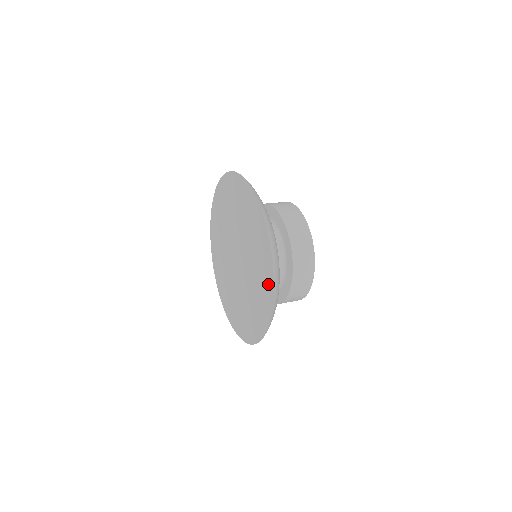
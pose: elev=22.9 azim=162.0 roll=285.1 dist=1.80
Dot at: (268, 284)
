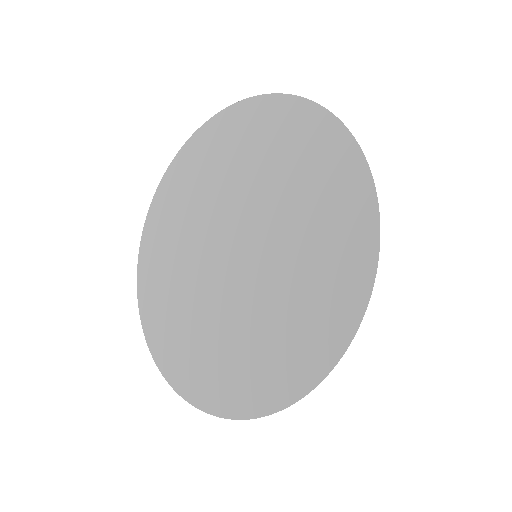
Dot at: (356, 240)
